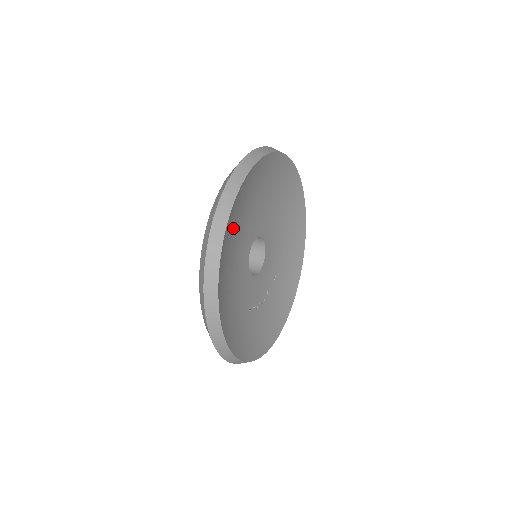
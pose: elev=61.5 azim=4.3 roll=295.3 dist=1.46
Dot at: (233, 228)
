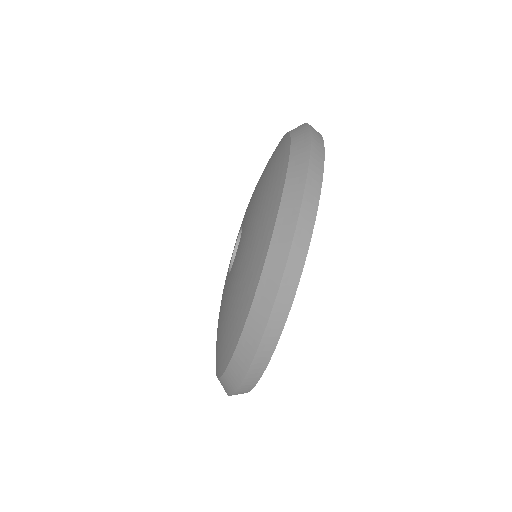
Dot at: occluded
